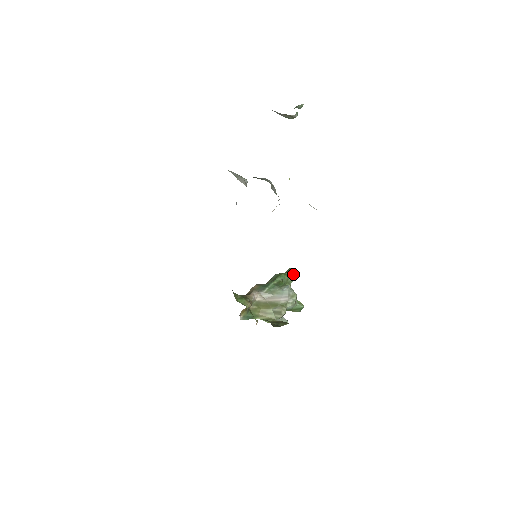
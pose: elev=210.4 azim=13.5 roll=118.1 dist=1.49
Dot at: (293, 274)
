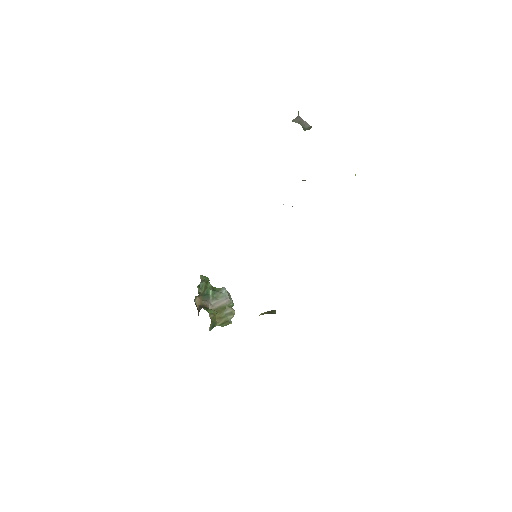
Dot at: occluded
